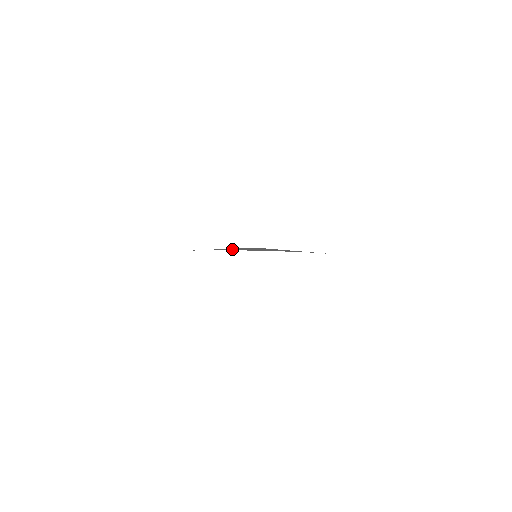
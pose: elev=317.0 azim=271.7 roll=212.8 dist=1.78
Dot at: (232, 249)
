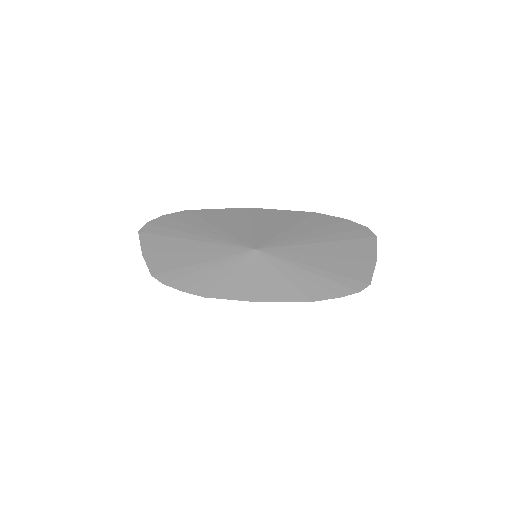
Dot at: (232, 284)
